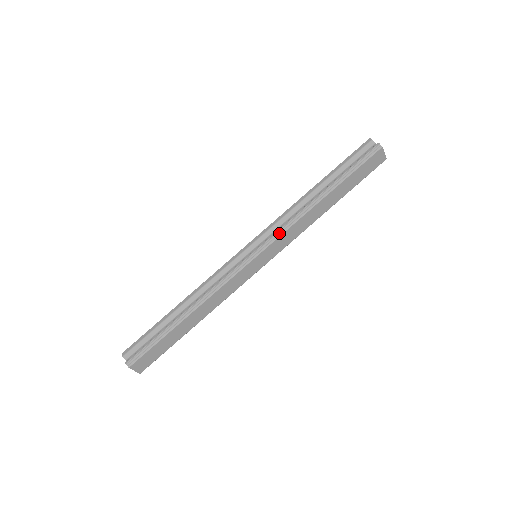
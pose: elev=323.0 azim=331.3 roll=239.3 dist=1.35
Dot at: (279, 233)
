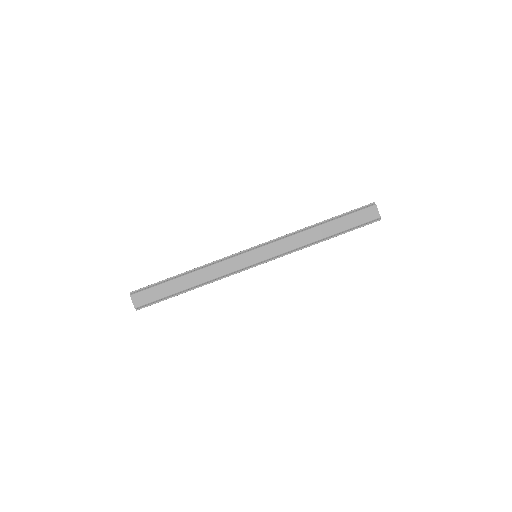
Dot at: (277, 240)
